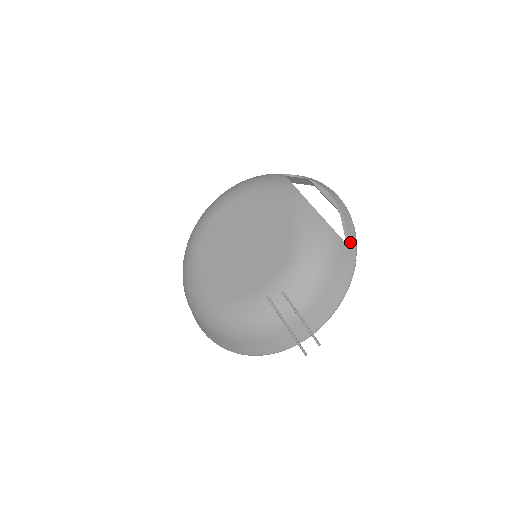
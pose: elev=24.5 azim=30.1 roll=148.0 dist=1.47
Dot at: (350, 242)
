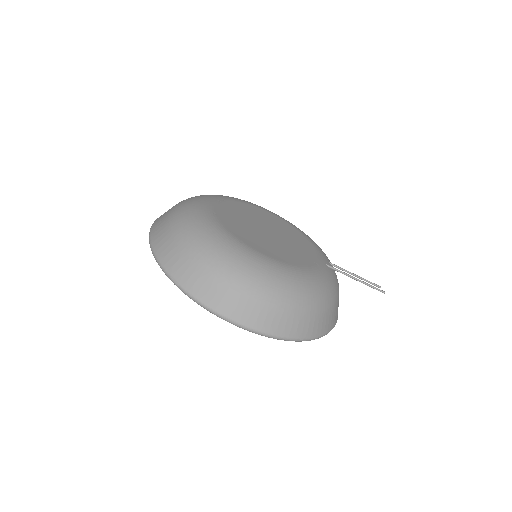
Dot at: occluded
